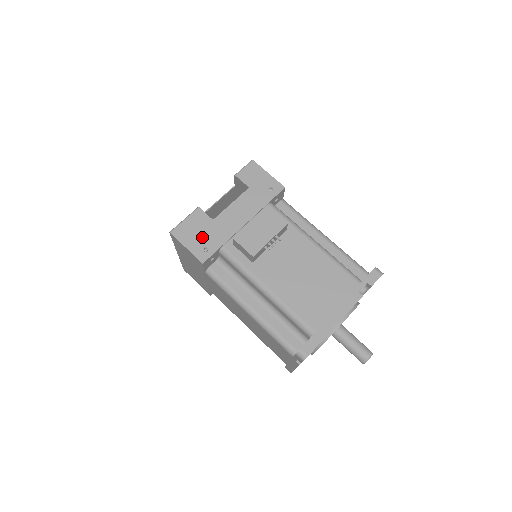
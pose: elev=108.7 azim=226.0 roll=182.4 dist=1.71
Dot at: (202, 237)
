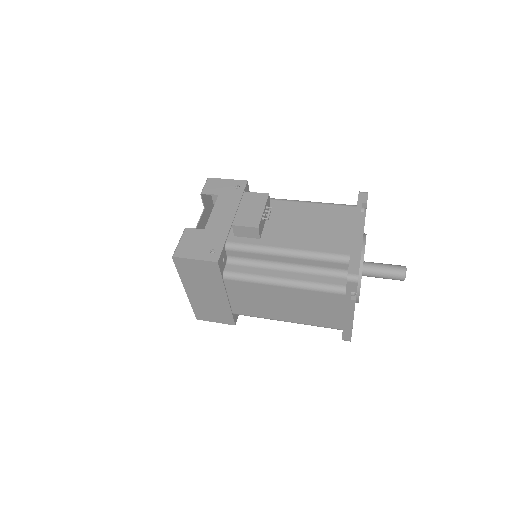
Dot at: (203, 245)
